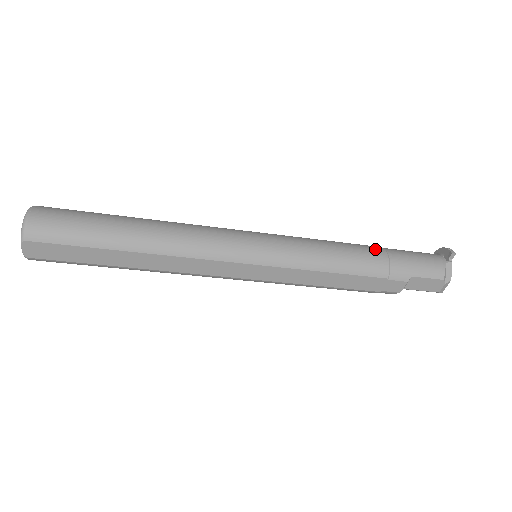
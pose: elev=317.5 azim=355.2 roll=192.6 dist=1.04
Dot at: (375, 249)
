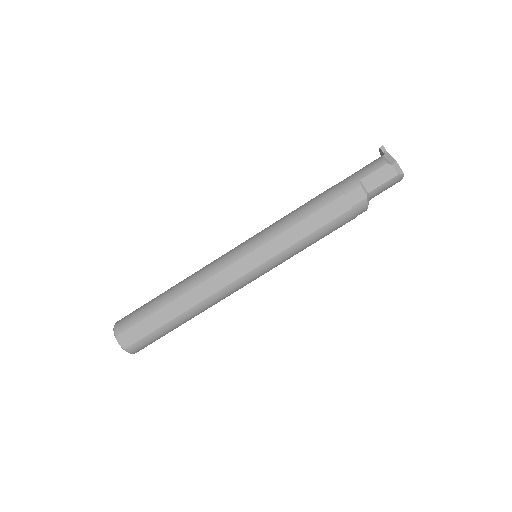
Dot at: (326, 190)
